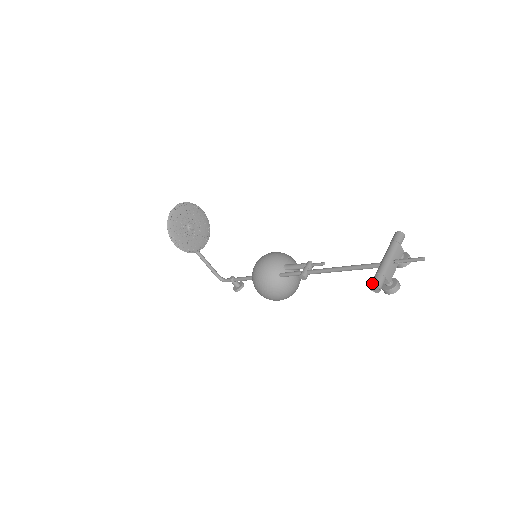
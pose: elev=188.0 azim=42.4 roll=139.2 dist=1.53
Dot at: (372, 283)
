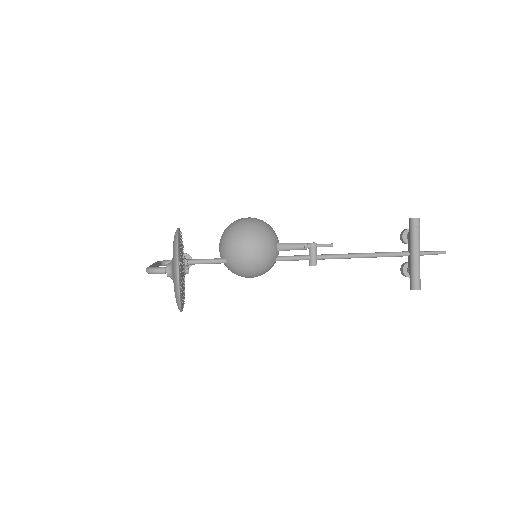
Dot at: (417, 288)
